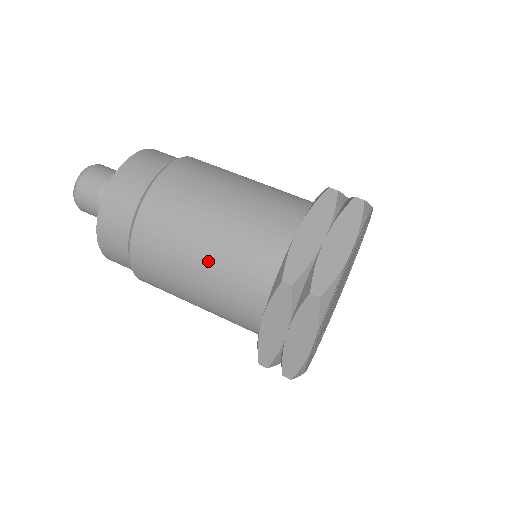
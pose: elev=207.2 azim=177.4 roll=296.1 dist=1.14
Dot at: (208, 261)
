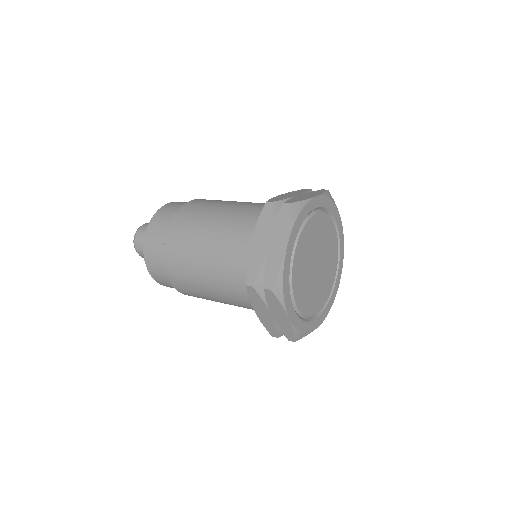
Dot at: (219, 223)
